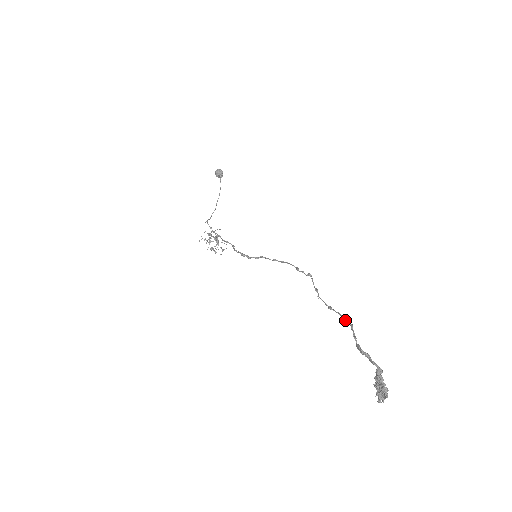
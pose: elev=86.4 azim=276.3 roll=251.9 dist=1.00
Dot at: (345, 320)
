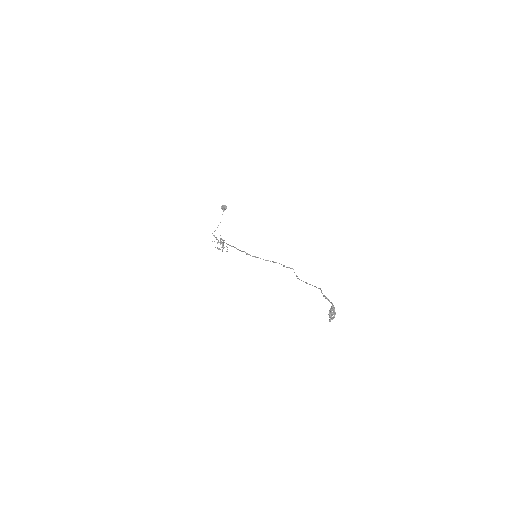
Dot at: (316, 287)
